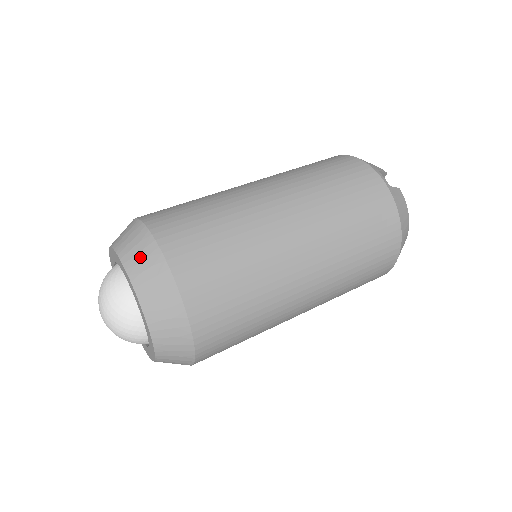
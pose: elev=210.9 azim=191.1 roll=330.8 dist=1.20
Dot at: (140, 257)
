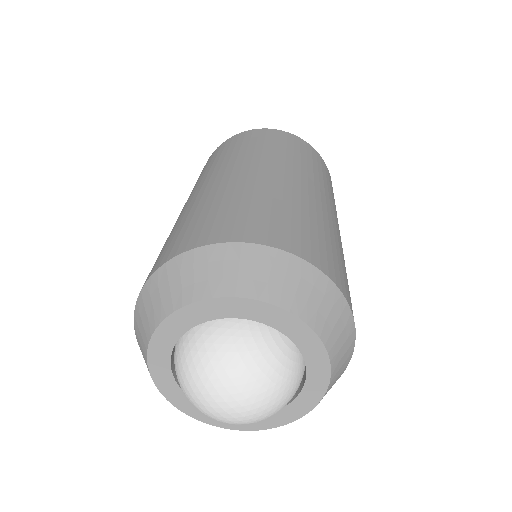
Dot at: (316, 299)
